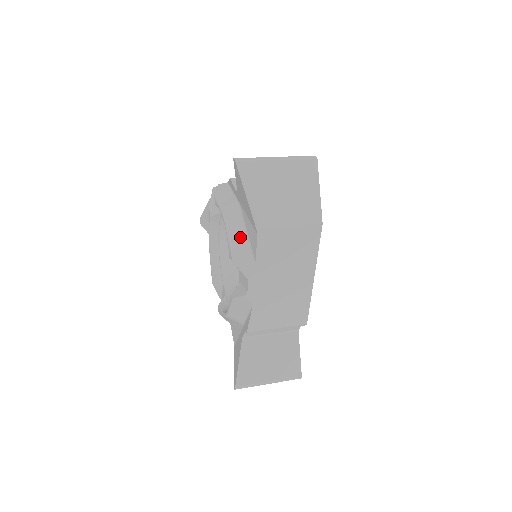
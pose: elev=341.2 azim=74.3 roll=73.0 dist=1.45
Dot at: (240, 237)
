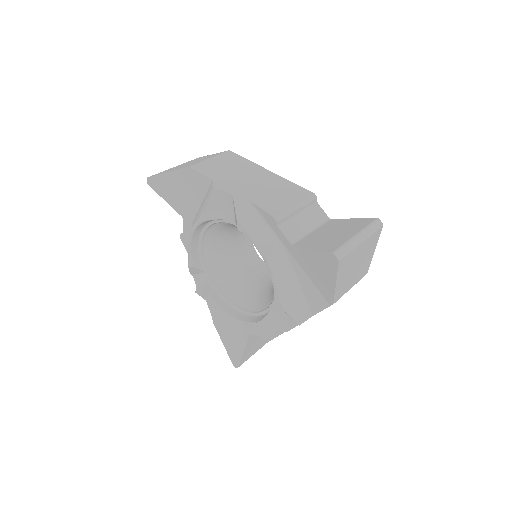
Dot at: (292, 288)
